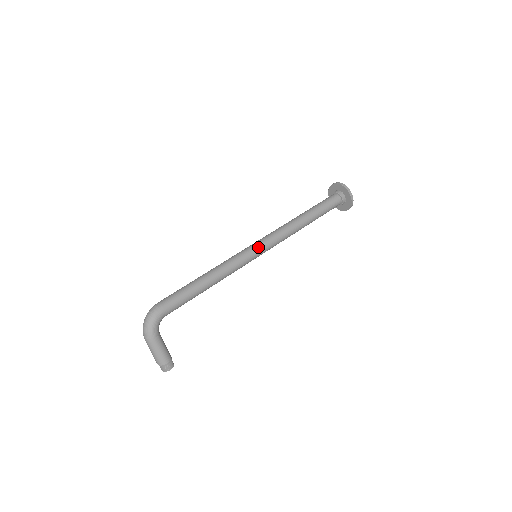
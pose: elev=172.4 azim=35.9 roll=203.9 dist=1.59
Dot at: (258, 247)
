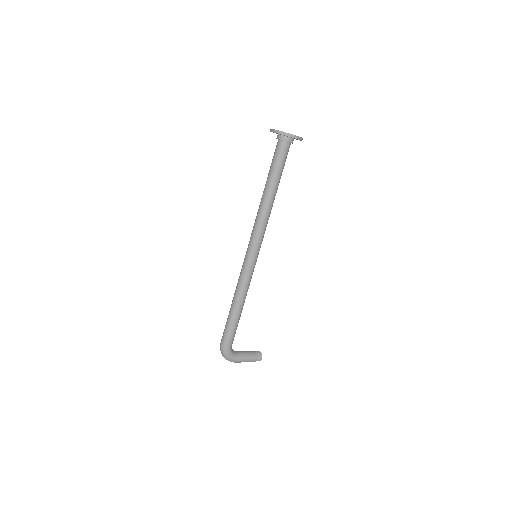
Dot at: (252, 255)
